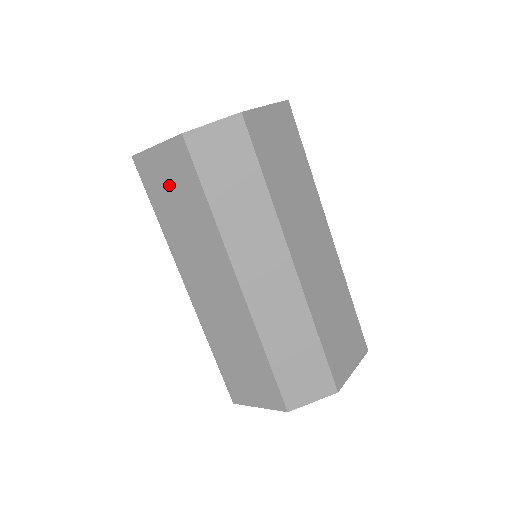
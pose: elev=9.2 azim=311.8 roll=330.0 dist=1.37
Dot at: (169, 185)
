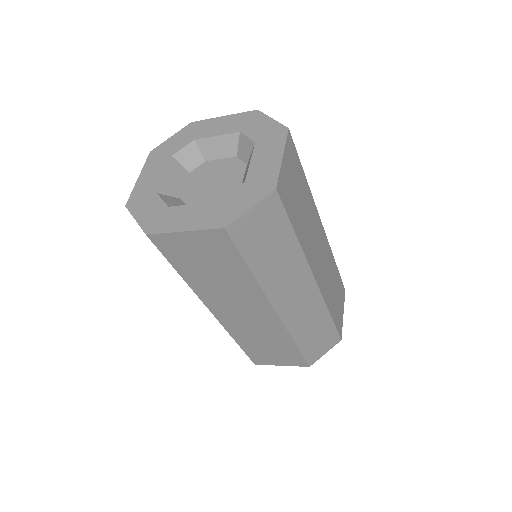
Dot at: (200, 257)
